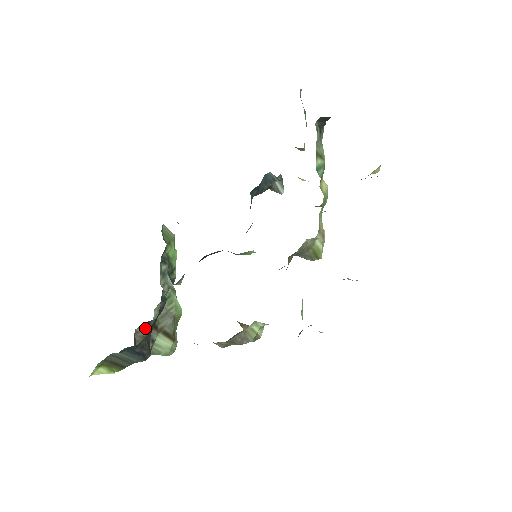
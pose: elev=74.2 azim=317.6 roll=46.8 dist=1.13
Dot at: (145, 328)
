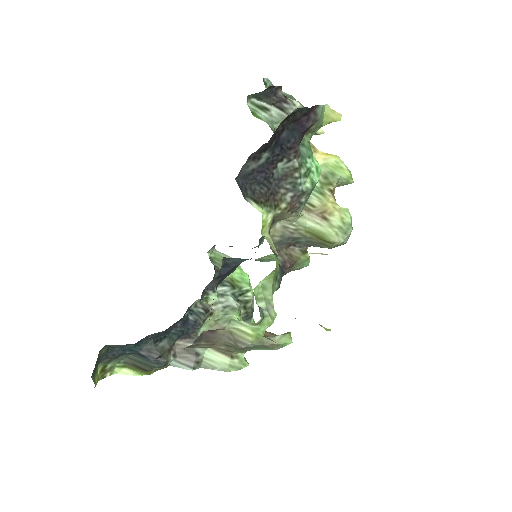
Dot at: (187, 342)
